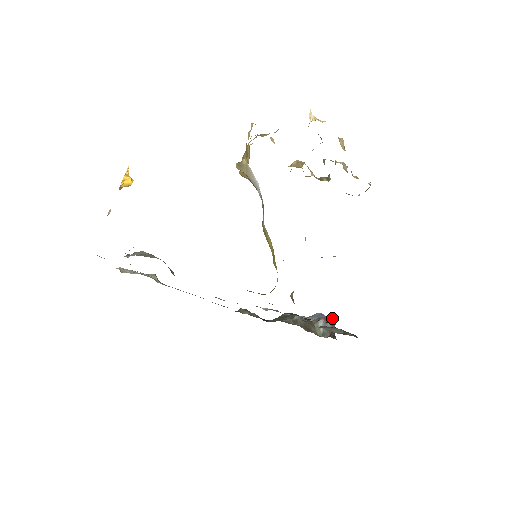
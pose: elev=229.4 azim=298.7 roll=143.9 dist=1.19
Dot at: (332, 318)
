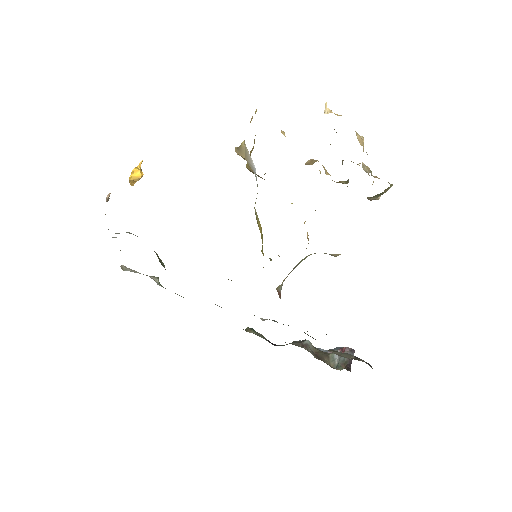
Dot at: (350, 348)
